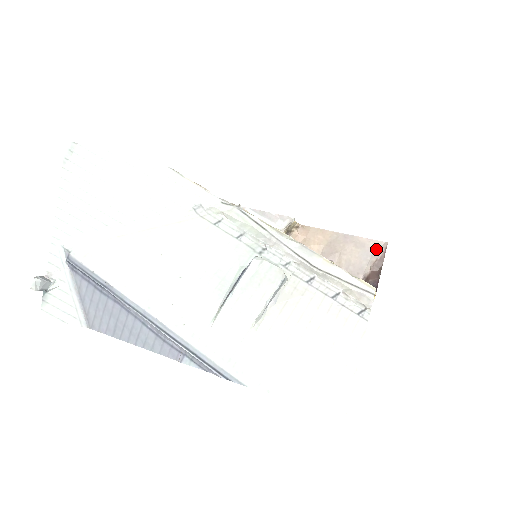
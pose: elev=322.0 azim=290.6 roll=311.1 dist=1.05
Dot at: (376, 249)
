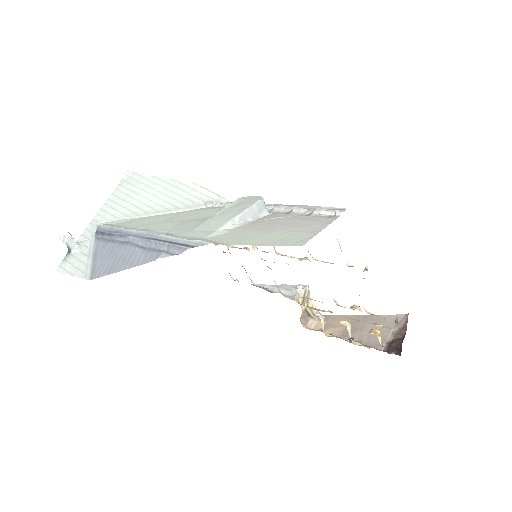
Dot at: (398, 321)
